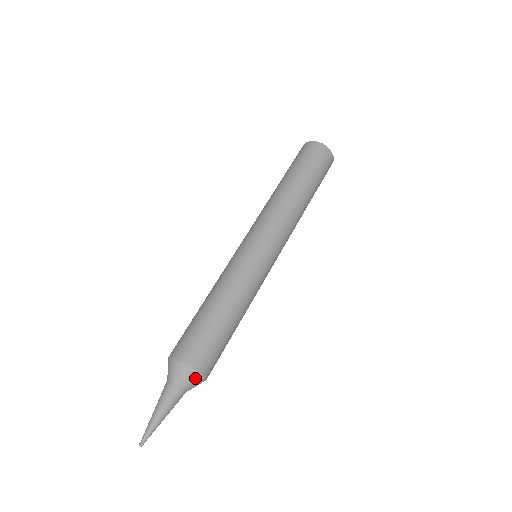
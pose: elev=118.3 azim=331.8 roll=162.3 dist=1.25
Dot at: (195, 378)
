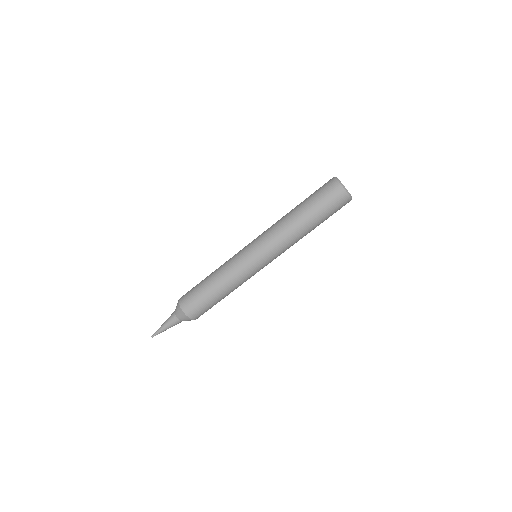
Dot at: (188, 320)
